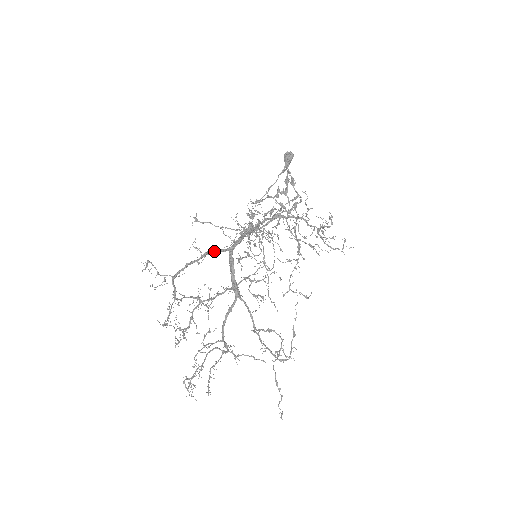
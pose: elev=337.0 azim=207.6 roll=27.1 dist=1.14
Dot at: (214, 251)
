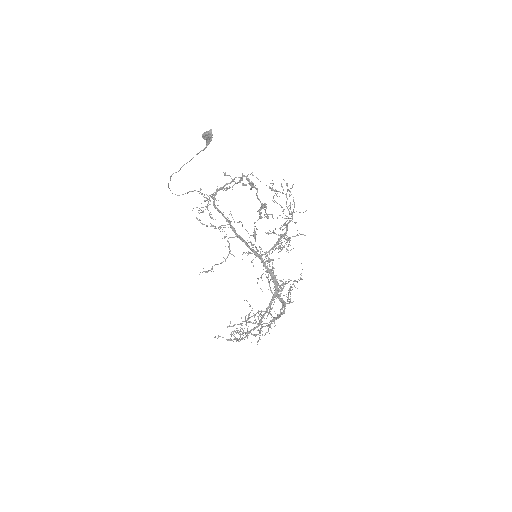
Dot at: (270, 305)
